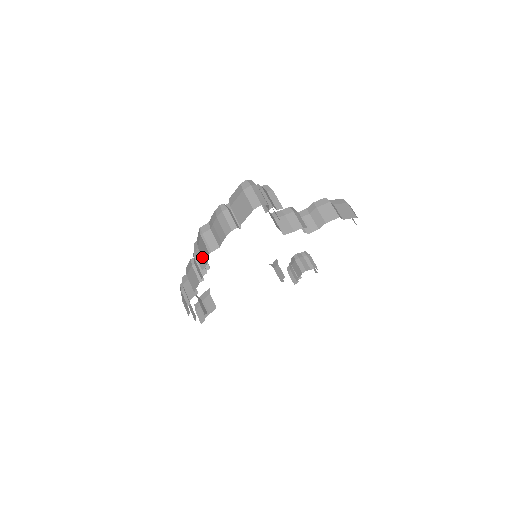
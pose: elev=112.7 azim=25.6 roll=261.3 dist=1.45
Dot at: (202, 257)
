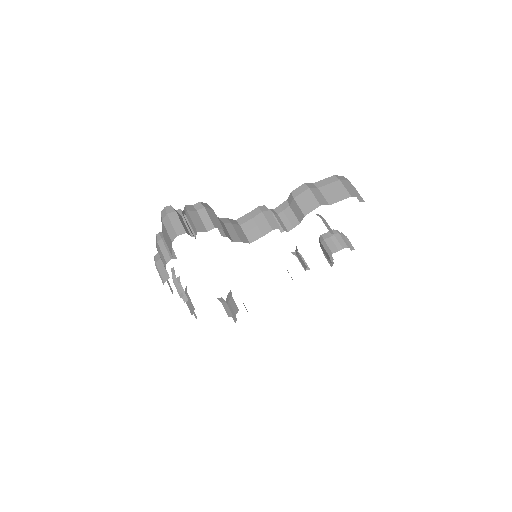
Dot at: (169, 283)
